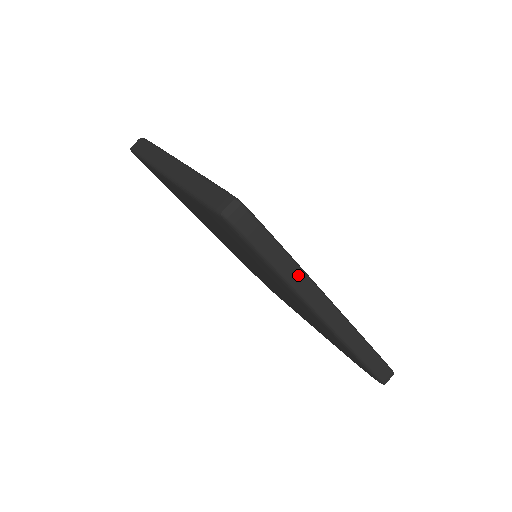
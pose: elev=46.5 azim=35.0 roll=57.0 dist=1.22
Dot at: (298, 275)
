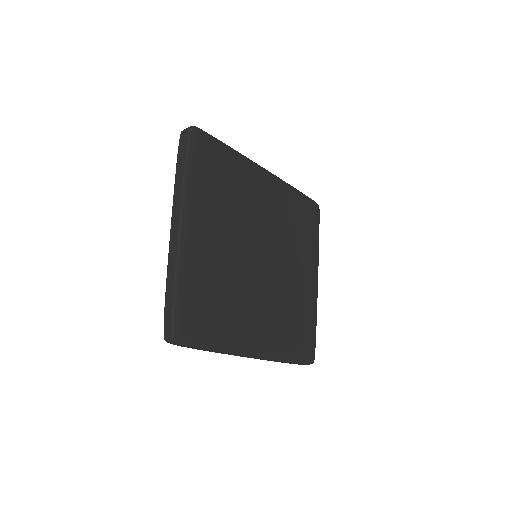
Dot at: (223, 353)
